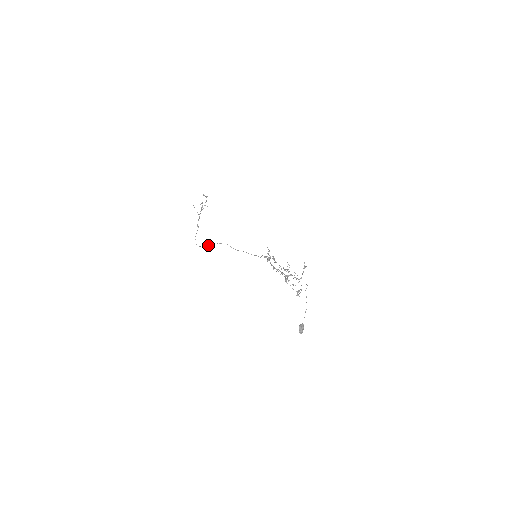
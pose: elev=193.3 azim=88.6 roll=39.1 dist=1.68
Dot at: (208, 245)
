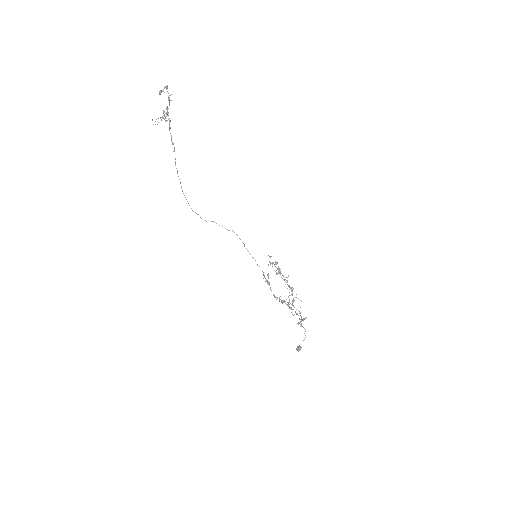
Dot at: occluded
